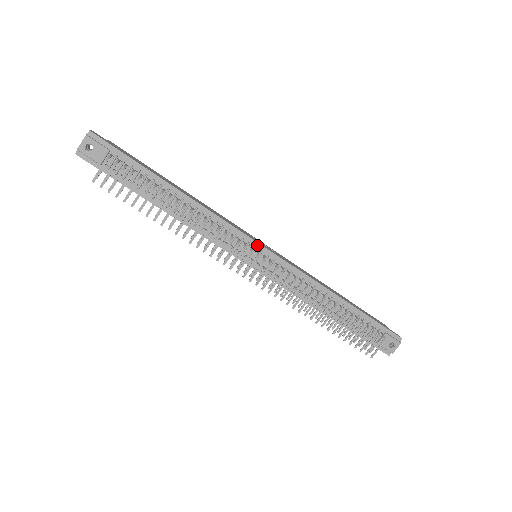
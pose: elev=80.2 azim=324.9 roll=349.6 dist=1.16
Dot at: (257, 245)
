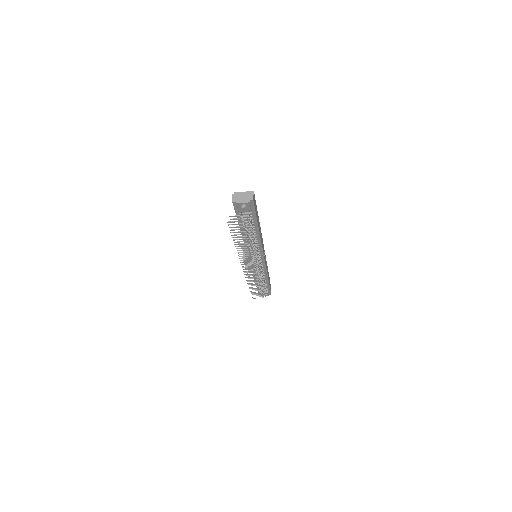
Dot at: (263, 258)
